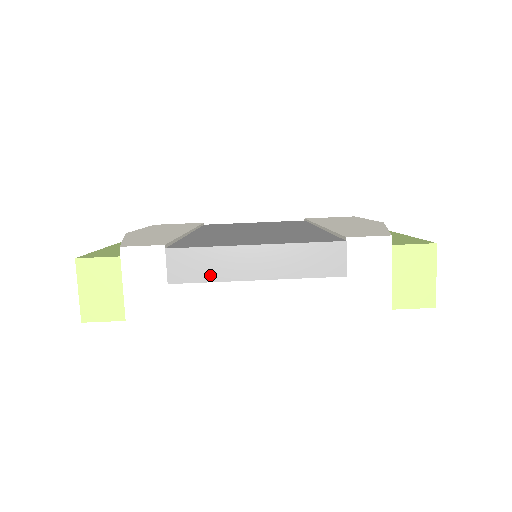
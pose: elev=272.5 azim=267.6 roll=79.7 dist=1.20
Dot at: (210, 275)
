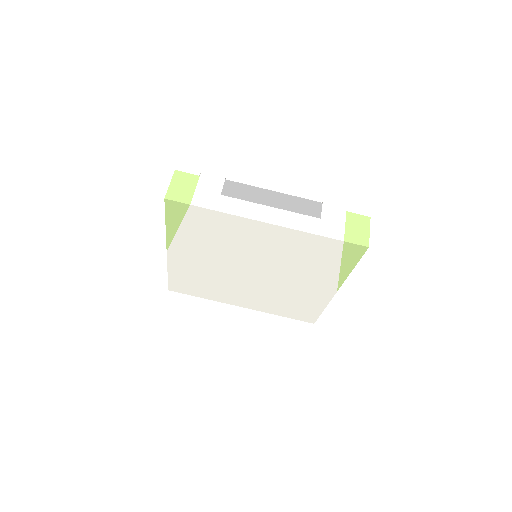
Dot at: (246, 197)
